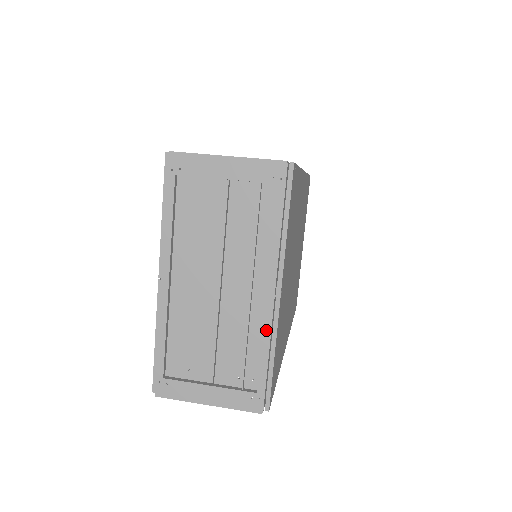
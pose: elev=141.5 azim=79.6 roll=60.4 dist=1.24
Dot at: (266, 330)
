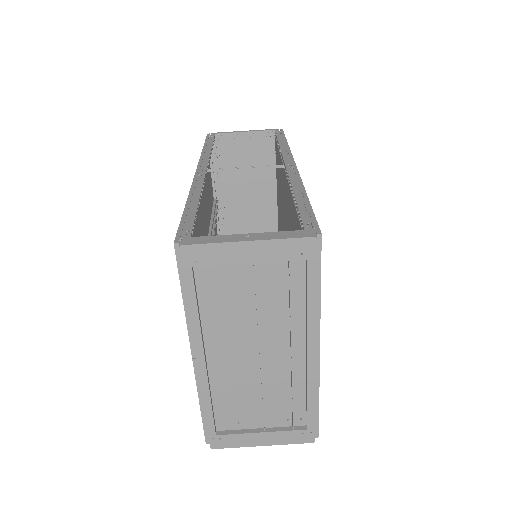
Dot at: (310, 383)
